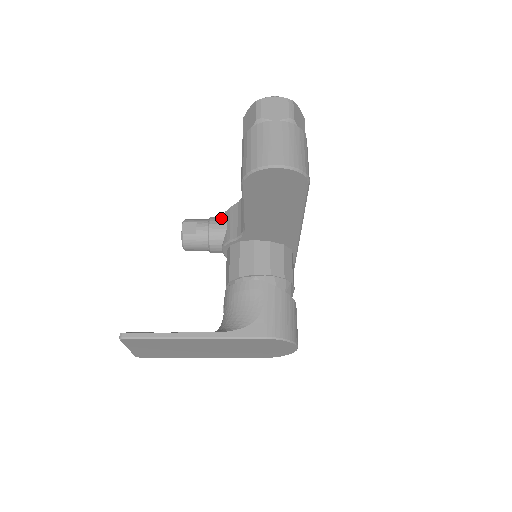
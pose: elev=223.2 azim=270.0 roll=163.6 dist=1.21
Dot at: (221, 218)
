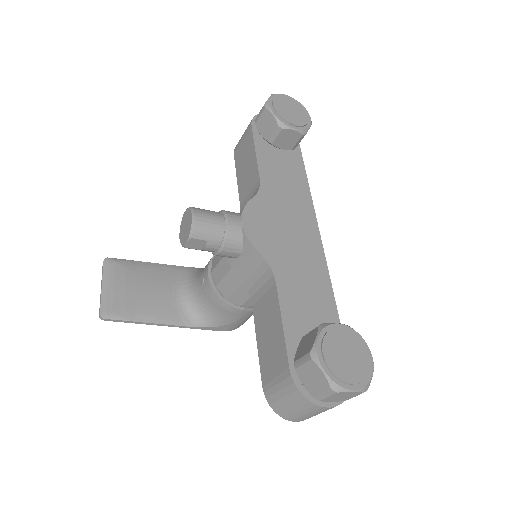
Dot at: (238, 244)
